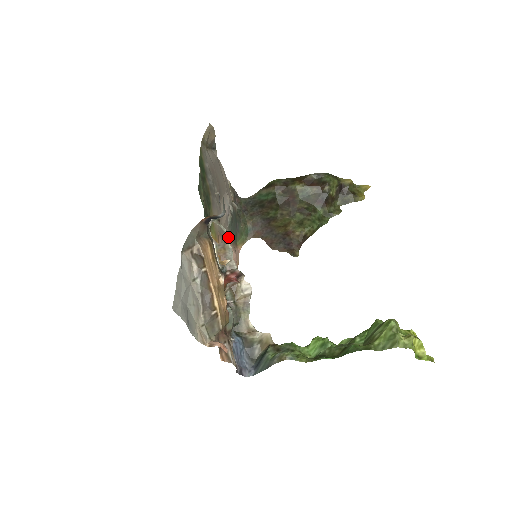
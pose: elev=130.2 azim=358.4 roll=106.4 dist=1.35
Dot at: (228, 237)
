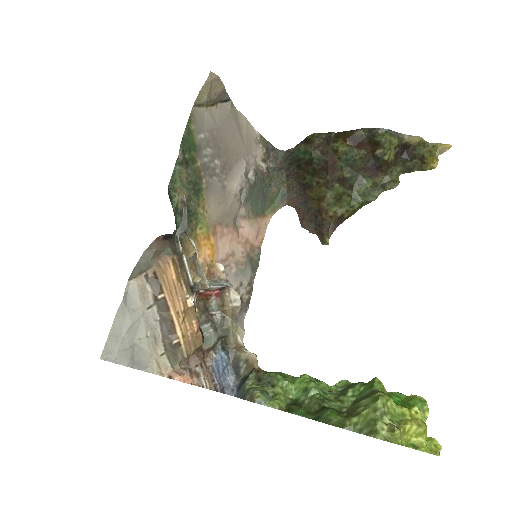
Dot at: (197, 253)
